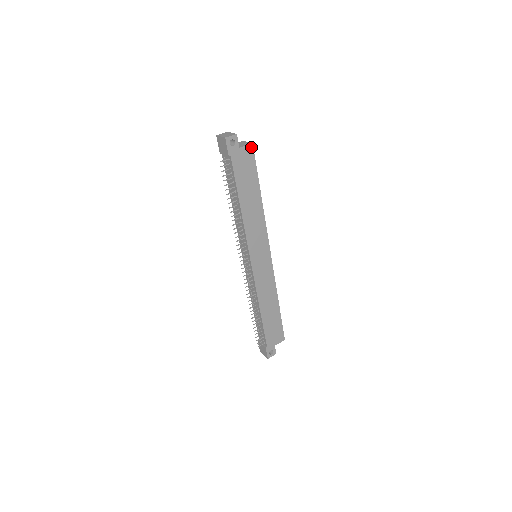
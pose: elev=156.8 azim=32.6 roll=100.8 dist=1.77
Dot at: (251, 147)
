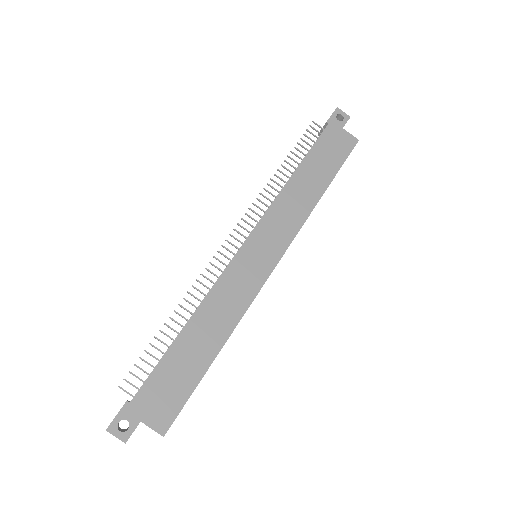
Dot at: (355, 141)
